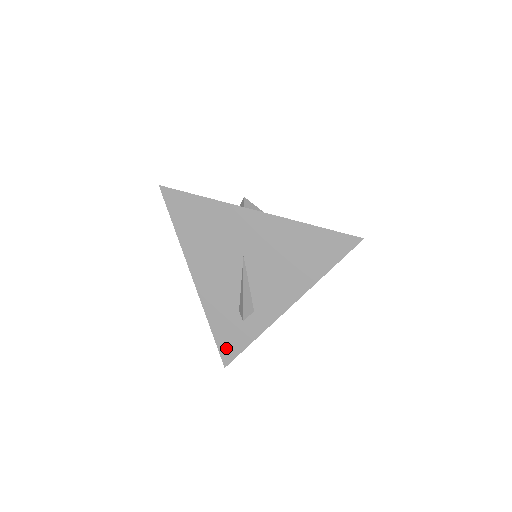
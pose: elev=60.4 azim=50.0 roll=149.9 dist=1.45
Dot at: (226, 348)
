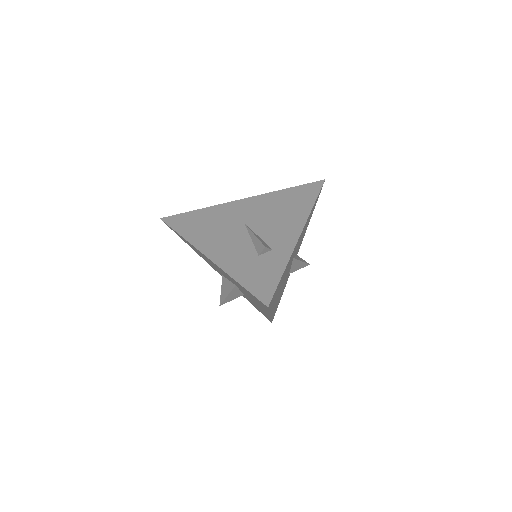
Dot at: (261, 289)
